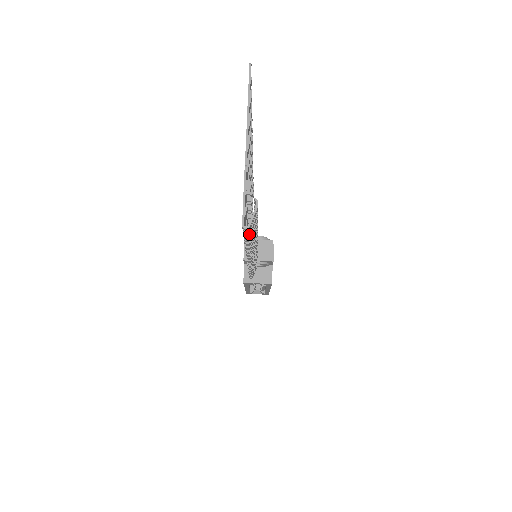
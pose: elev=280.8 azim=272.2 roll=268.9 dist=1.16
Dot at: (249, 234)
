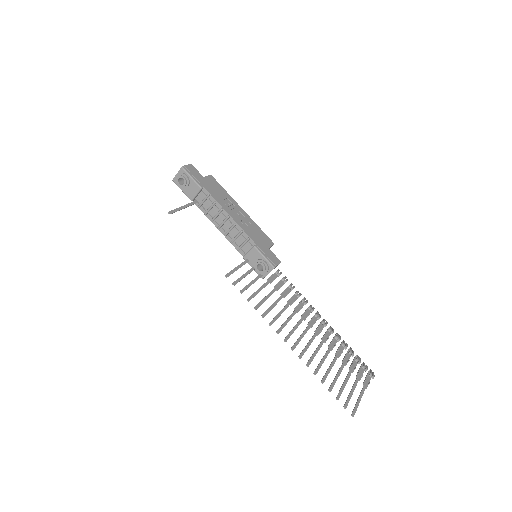
Dot at: (366, 365)
